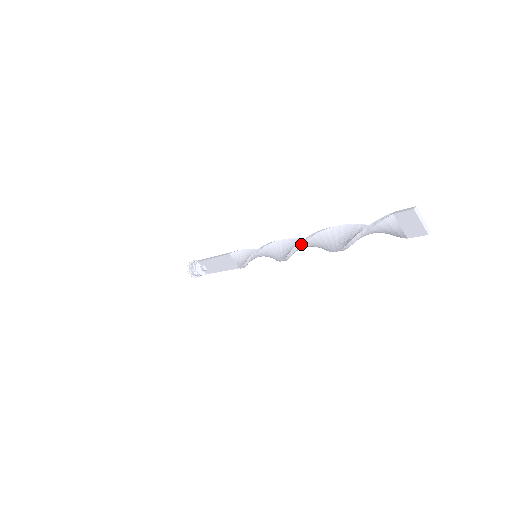
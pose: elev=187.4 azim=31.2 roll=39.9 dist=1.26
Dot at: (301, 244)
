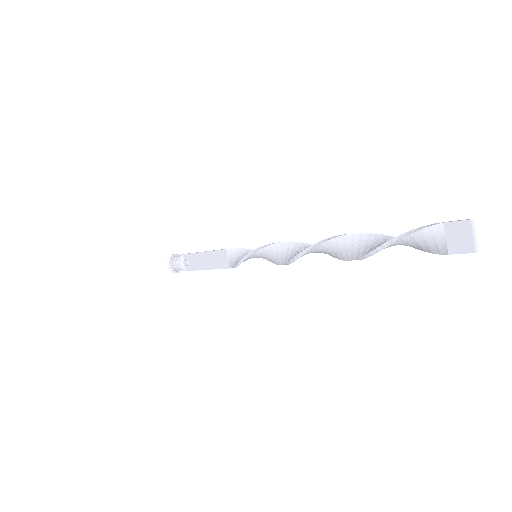
Dot at: (320, 243)
